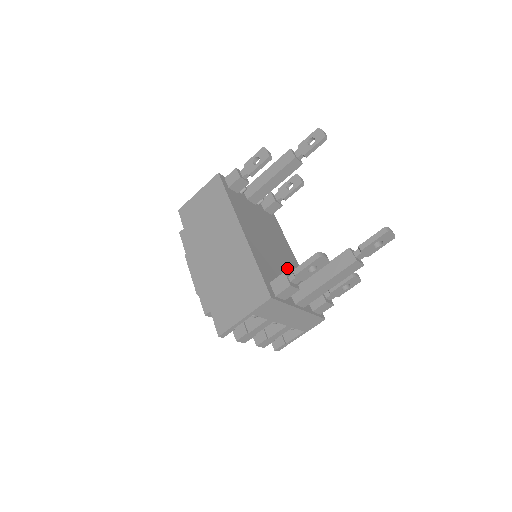
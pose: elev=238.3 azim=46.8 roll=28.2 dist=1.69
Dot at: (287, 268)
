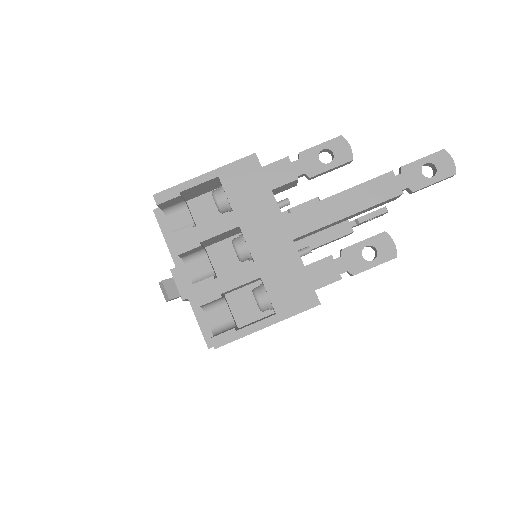
Dot at: occluded
